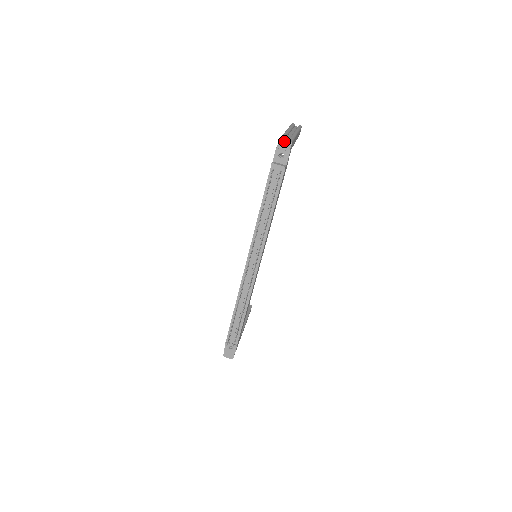
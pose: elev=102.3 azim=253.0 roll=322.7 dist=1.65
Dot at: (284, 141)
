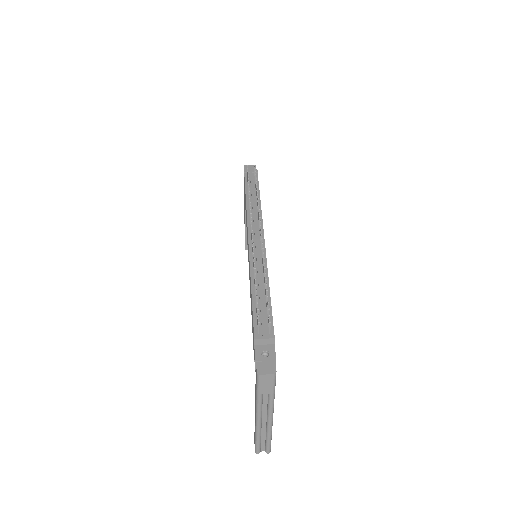
Dot at: (249, 166)
